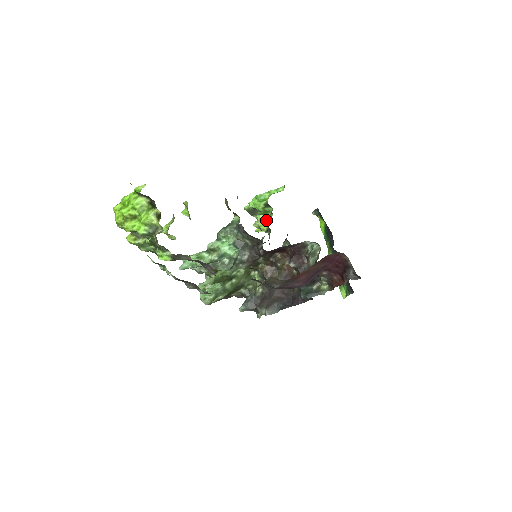
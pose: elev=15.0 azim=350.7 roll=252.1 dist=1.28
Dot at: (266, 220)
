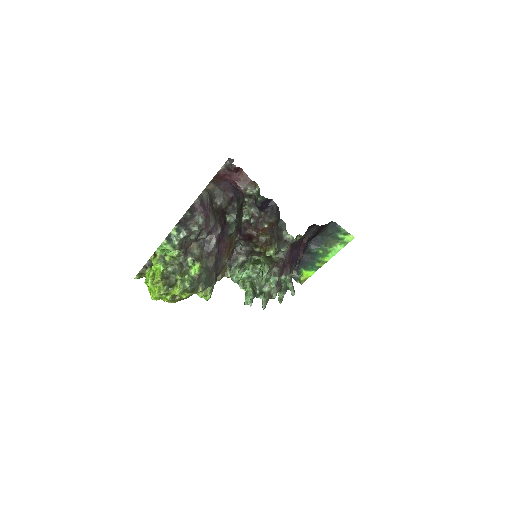
Dot at: occluded
